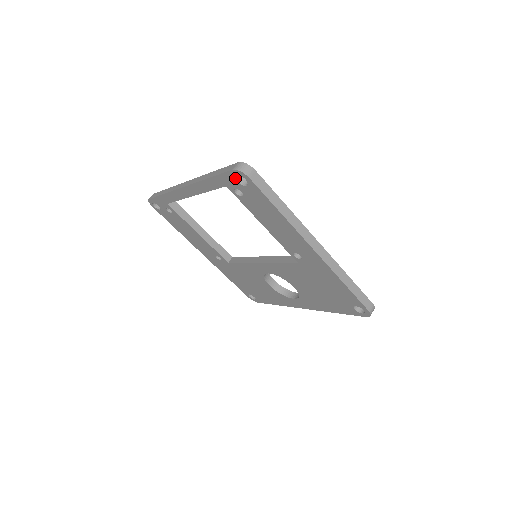
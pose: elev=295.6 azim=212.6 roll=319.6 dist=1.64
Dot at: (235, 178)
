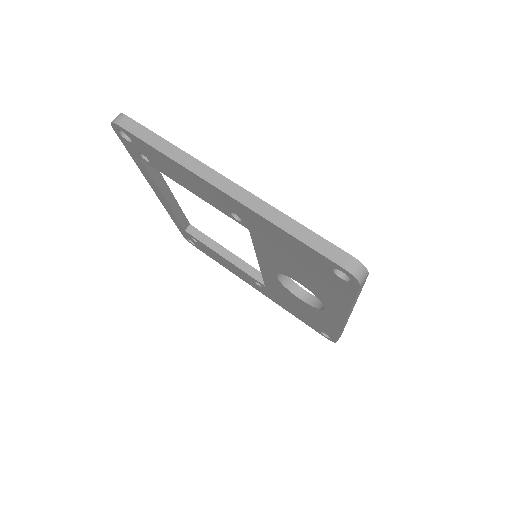
Dot at: (124, 138)
